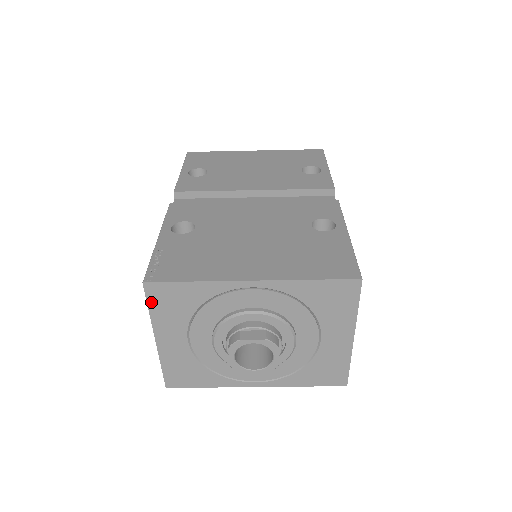
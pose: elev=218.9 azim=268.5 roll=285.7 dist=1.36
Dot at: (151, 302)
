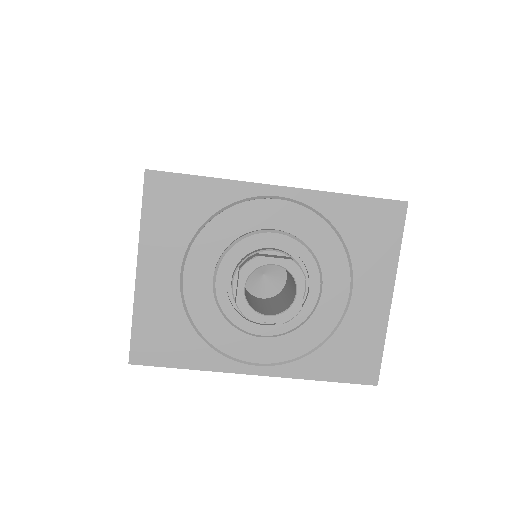
Dot at: (148, 203)
